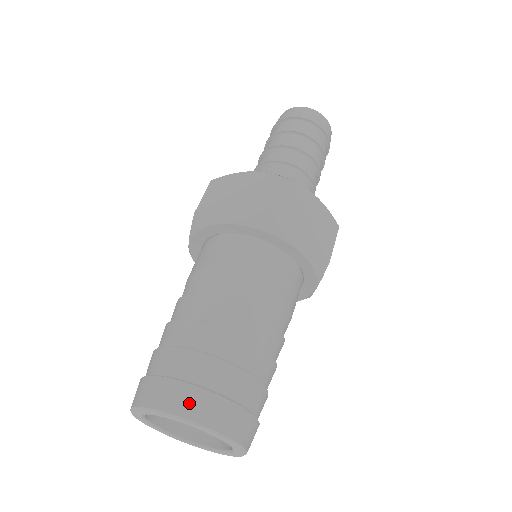
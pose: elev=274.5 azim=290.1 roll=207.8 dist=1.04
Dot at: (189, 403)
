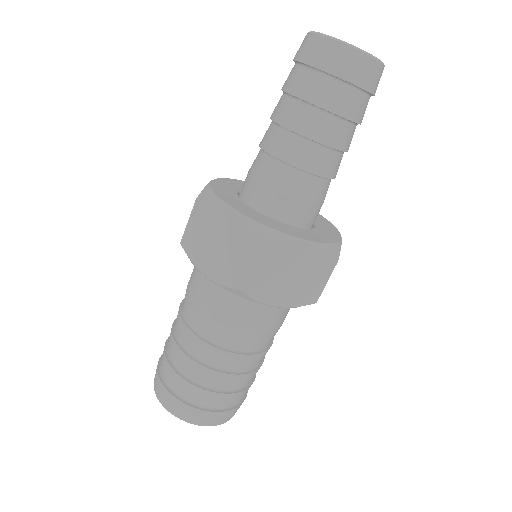
Dot at: (182, 412)
